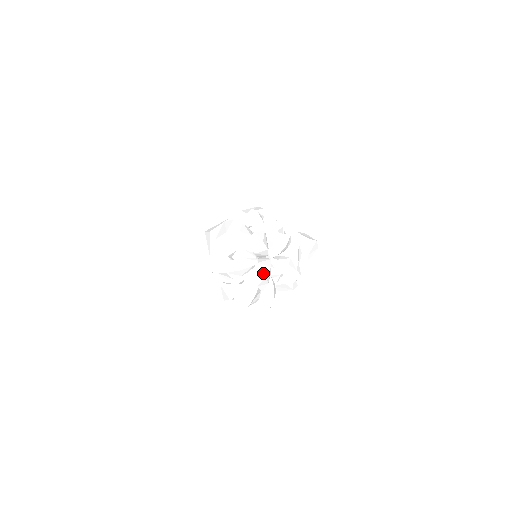
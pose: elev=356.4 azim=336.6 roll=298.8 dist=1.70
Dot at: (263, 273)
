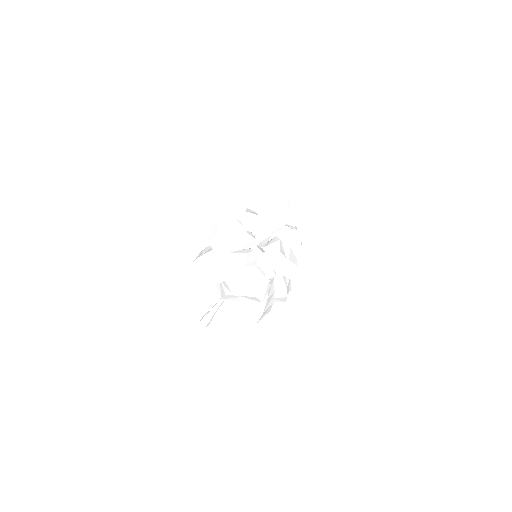
Dot at: occluded
